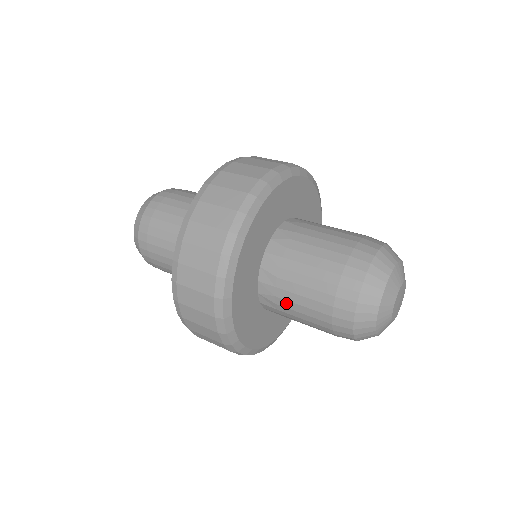
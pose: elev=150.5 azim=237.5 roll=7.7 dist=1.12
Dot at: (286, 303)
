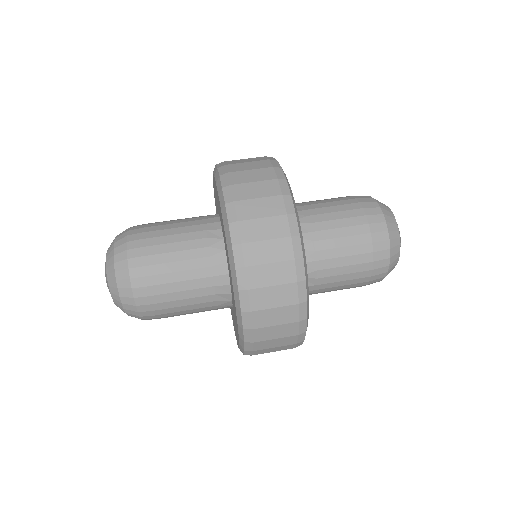
Dot at: (328, 272)
